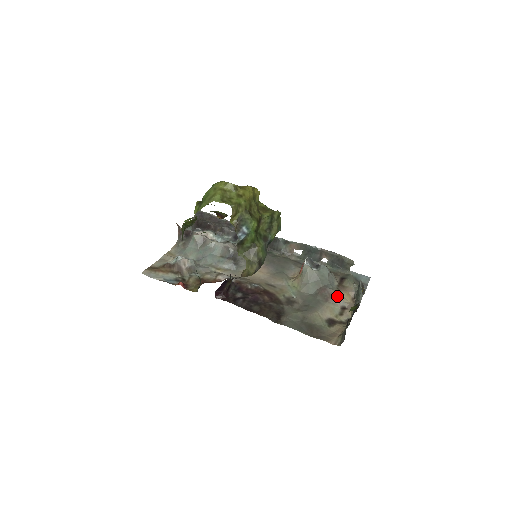
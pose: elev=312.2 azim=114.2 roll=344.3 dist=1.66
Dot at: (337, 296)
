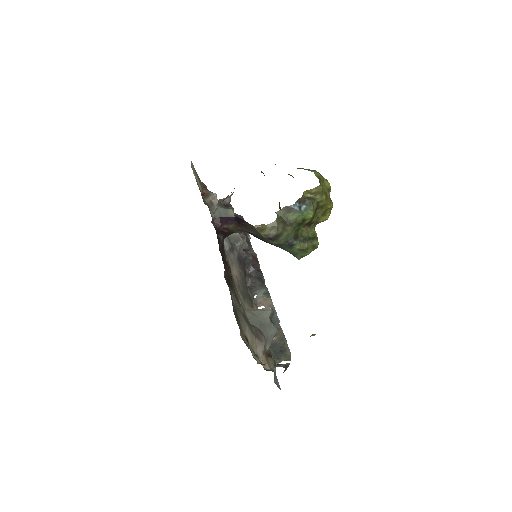
Dot at: (263, 348)
